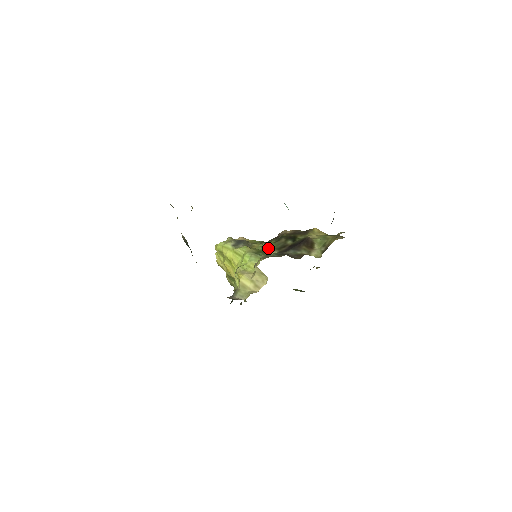
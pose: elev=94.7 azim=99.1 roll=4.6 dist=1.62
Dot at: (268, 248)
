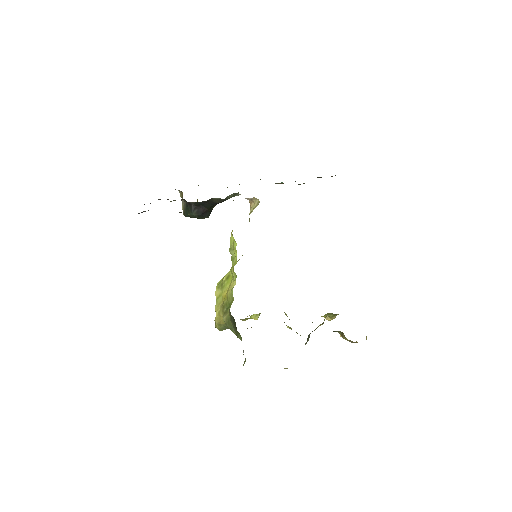
Dot at: occluded
